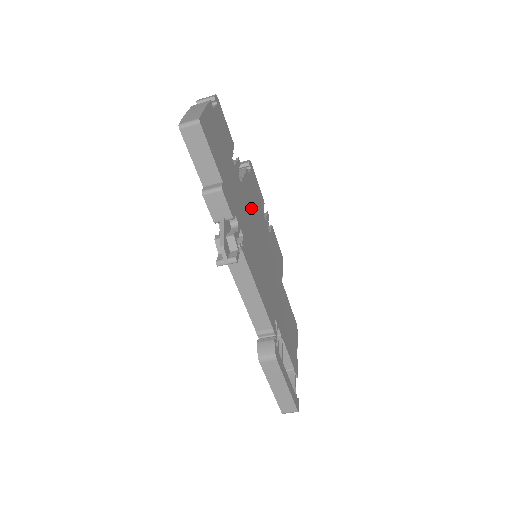
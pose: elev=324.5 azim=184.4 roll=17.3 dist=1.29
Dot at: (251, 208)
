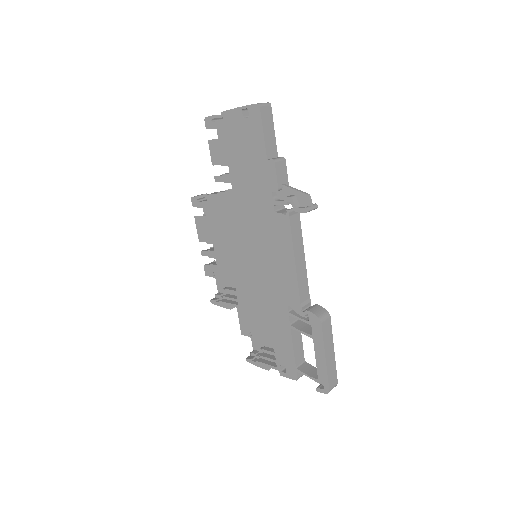
Dot at: occluded
